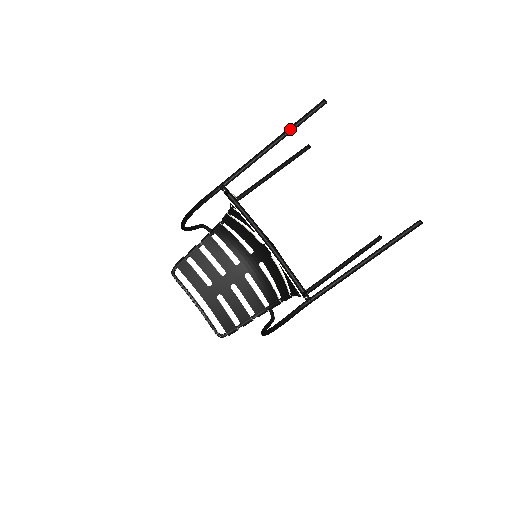
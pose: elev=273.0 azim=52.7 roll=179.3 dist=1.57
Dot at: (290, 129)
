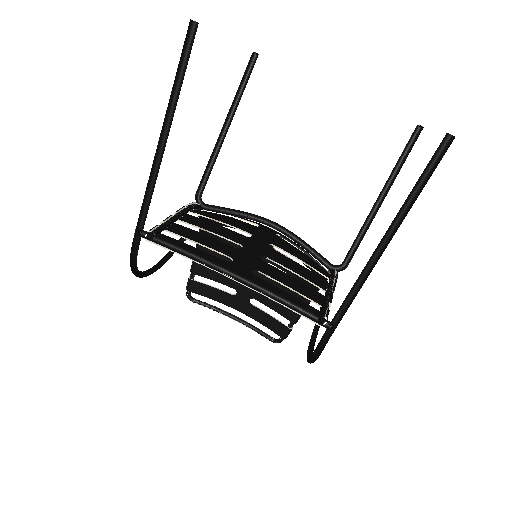
Dot at: (173, 100)
